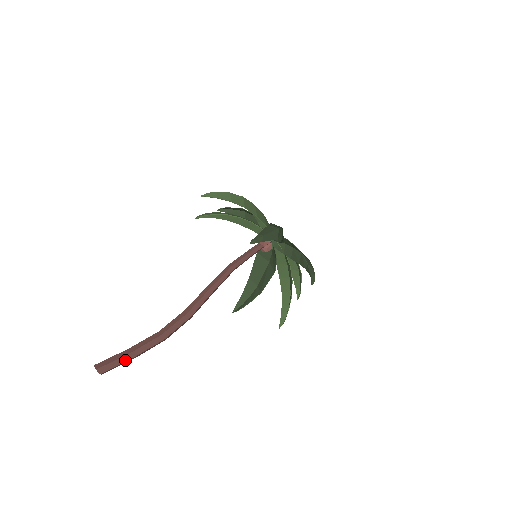
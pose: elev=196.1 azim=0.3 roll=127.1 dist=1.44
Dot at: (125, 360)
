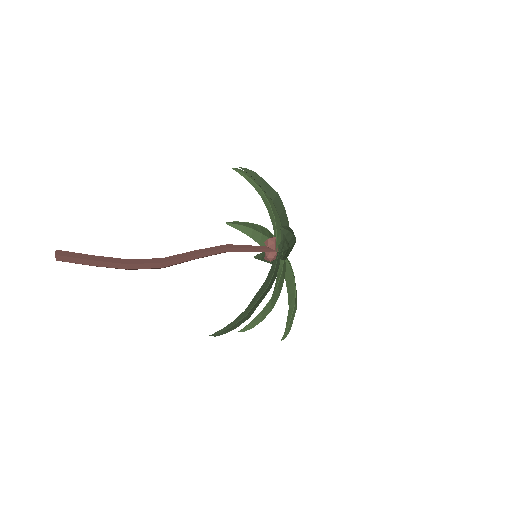
Dot at: (82, 257)
